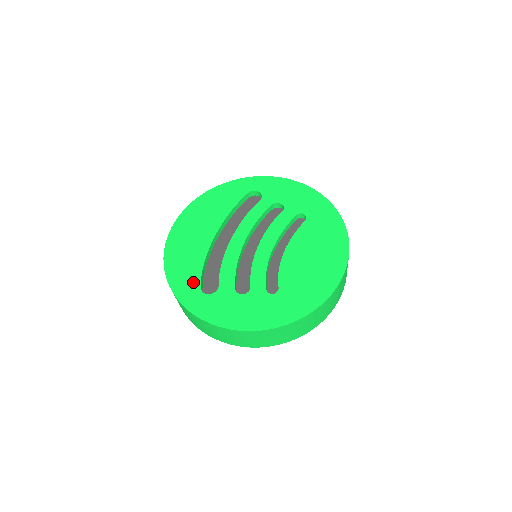
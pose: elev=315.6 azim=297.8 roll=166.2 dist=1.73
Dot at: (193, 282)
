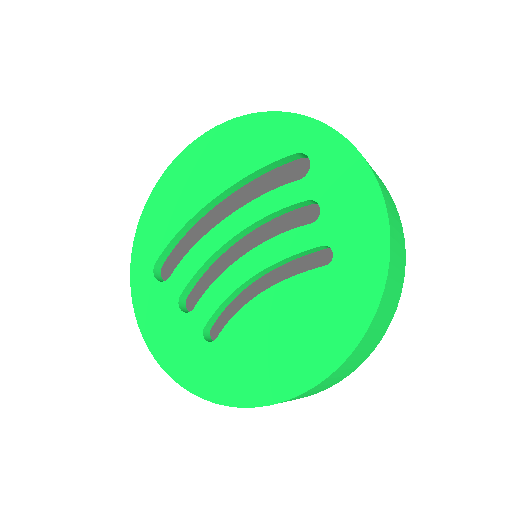
Dot at: (154, 249)
